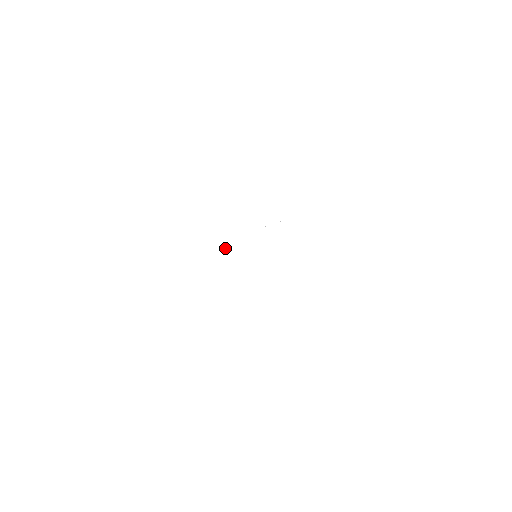
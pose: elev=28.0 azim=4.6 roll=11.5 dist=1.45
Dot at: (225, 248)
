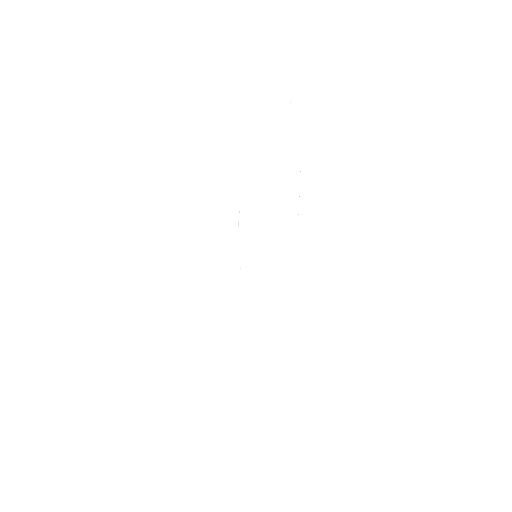
Dot at: (240, 267)
